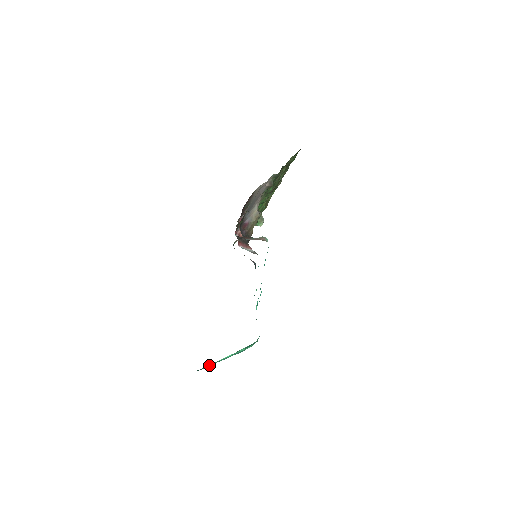
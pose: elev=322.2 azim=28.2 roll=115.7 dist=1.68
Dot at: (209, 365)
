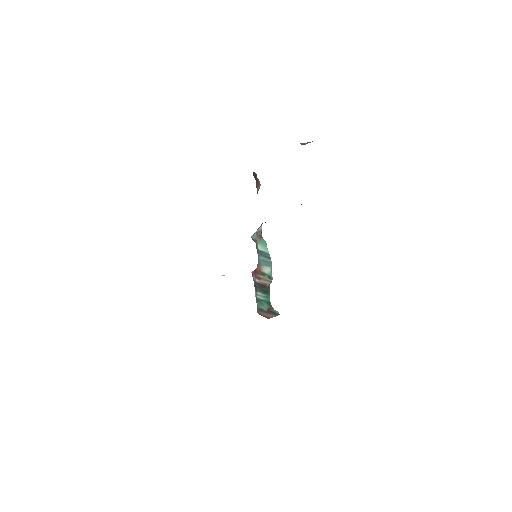
Dot at: occluded
